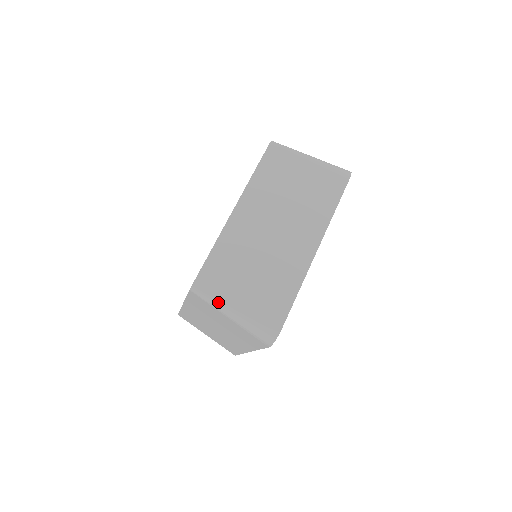
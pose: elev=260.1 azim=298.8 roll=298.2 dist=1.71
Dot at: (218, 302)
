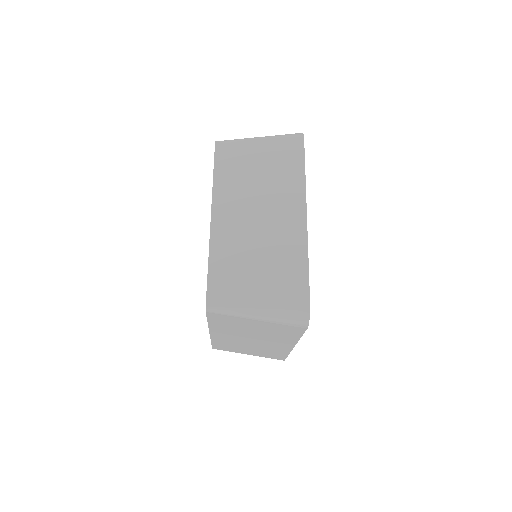
Dot at: (238, 309)
